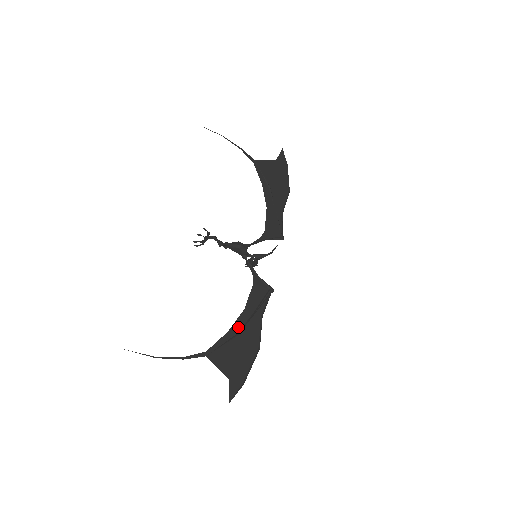
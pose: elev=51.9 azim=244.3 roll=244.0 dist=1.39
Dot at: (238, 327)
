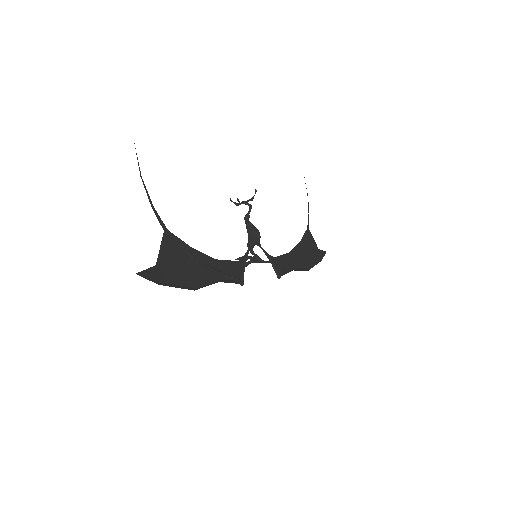
Dot at: (201, 258)
